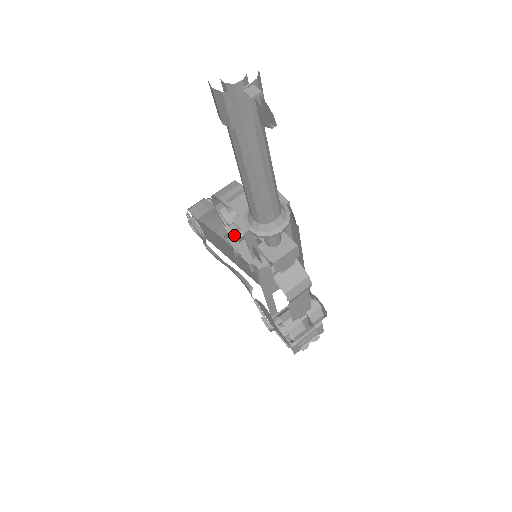
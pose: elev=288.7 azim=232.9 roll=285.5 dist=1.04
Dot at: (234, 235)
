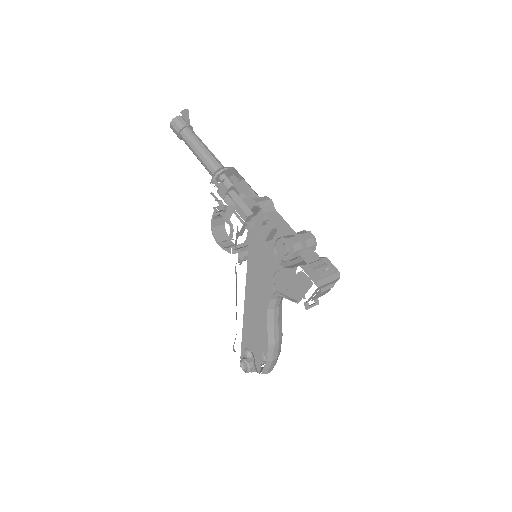
Dot at: occluded
